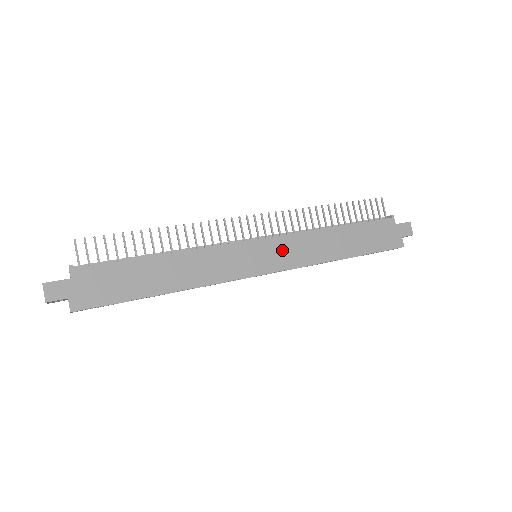
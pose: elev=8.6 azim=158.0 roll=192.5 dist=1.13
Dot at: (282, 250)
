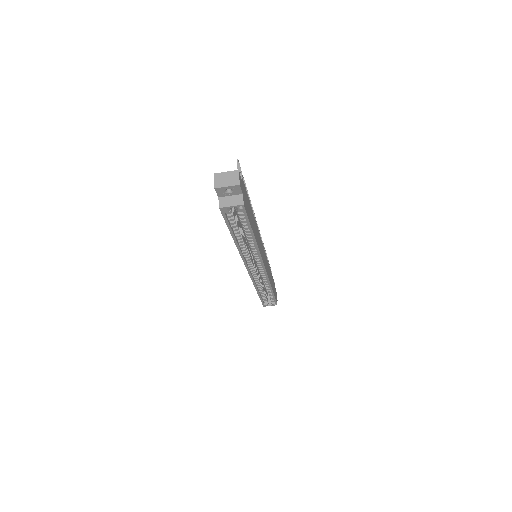
Dot at: occluded
